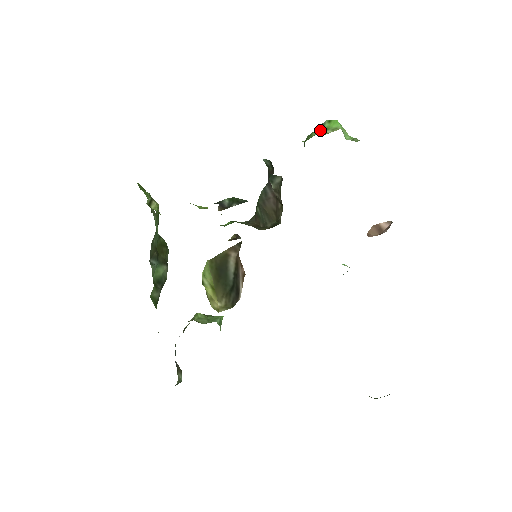
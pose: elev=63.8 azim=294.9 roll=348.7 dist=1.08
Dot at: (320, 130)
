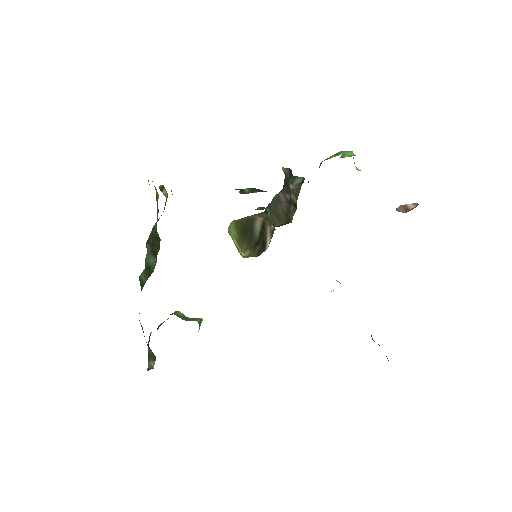
Dot at: (337, 155)
